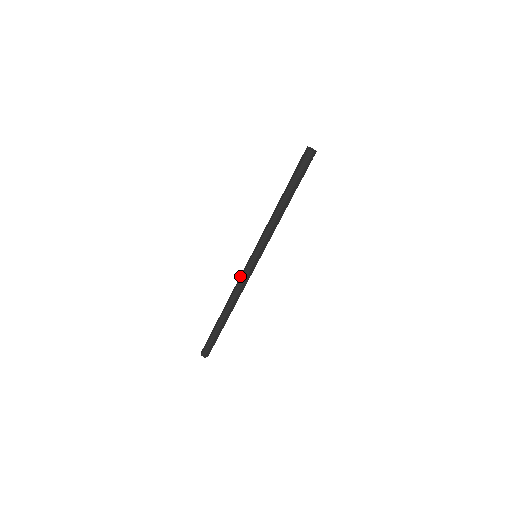
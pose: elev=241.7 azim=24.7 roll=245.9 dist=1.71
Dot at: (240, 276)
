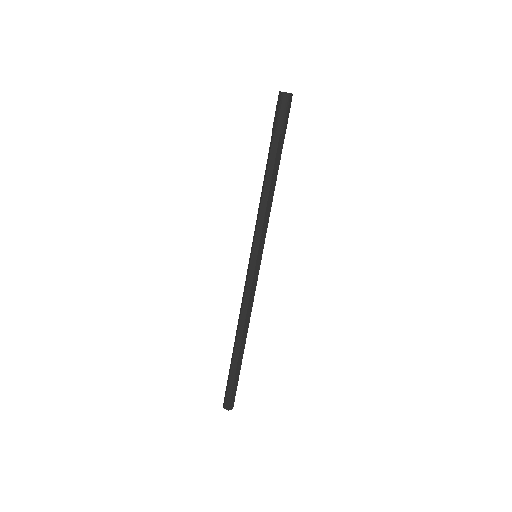
Dot at: occluded
